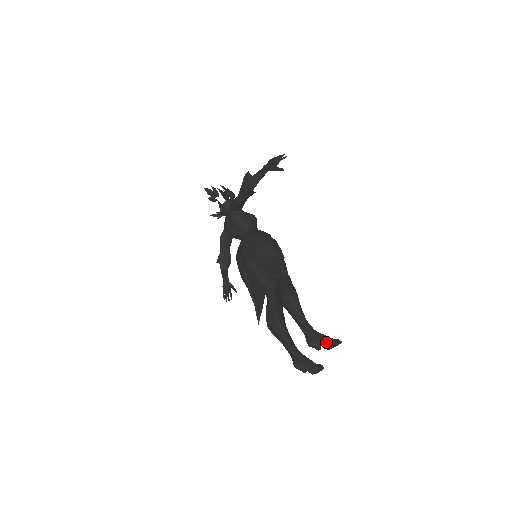
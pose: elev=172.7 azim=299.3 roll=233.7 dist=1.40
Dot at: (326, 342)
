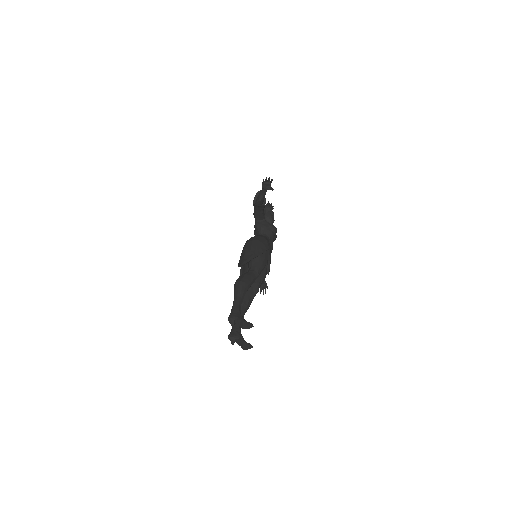
Dot at: (240, 322)
